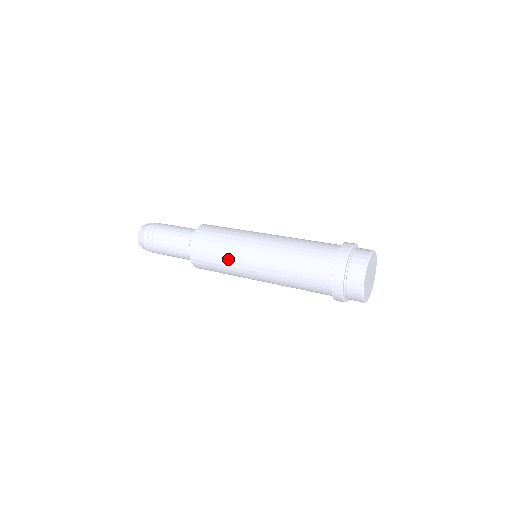
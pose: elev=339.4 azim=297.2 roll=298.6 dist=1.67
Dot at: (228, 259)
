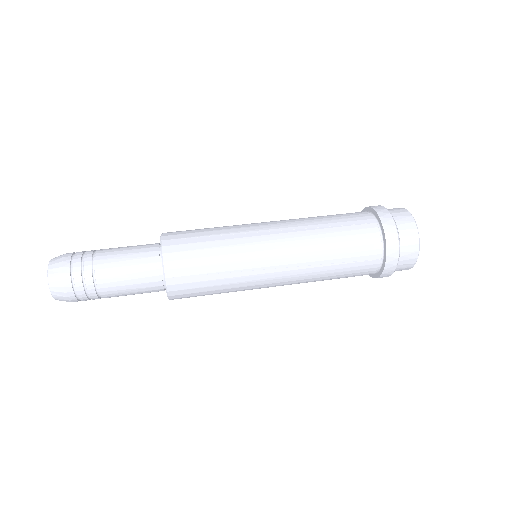
Dot at: (234, 267)
